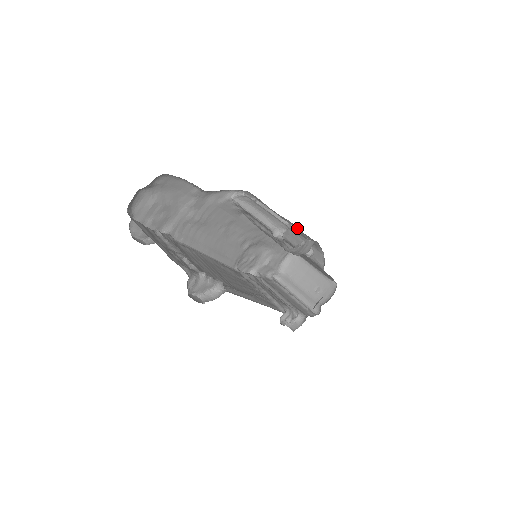
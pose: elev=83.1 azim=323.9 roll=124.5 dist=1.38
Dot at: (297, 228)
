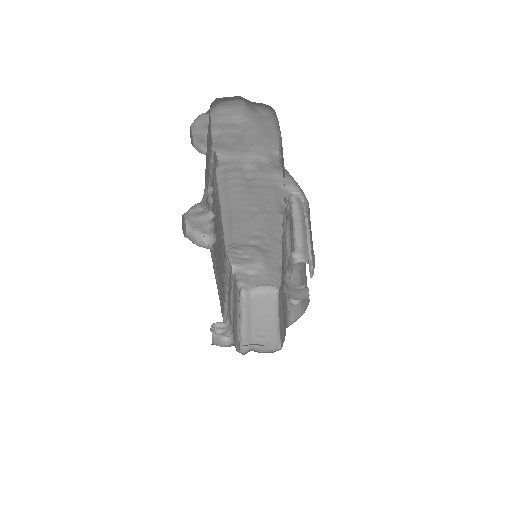
Dot at: (313, 271)
